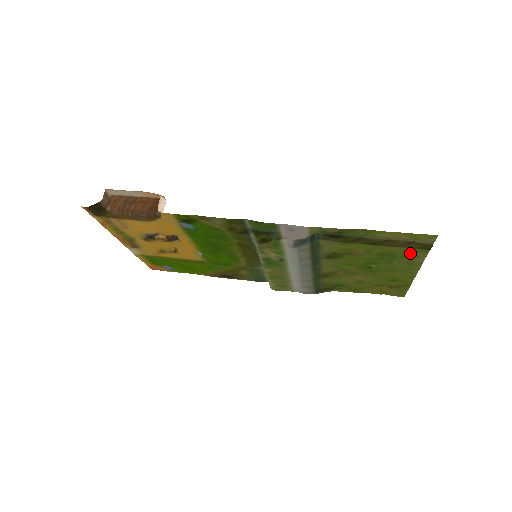
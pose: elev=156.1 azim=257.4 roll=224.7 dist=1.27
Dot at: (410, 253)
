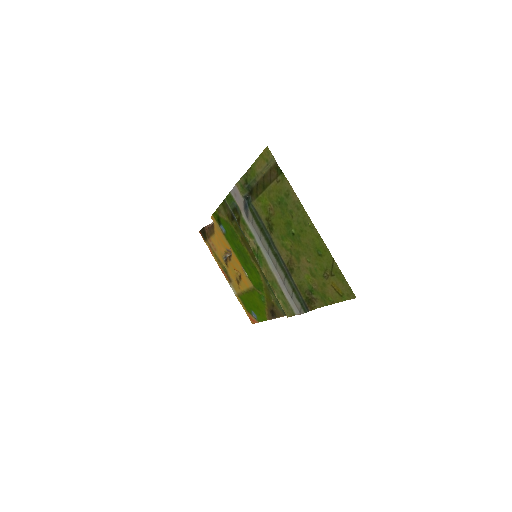
Dot at: (283, 188)
